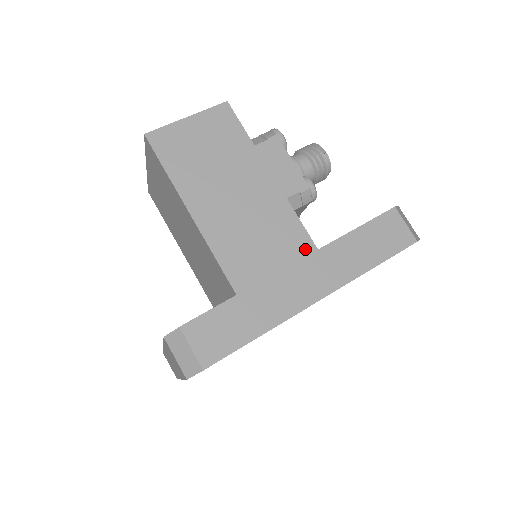
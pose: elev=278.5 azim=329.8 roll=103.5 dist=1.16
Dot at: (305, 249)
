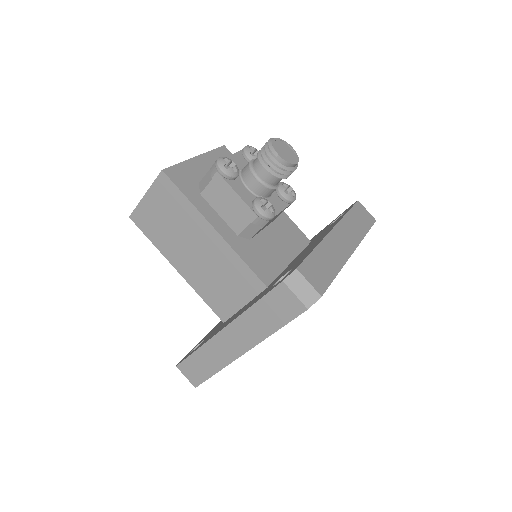
Dot at: (255, 286)
